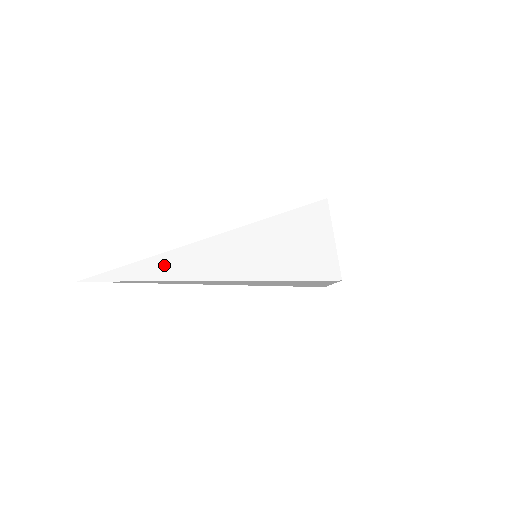
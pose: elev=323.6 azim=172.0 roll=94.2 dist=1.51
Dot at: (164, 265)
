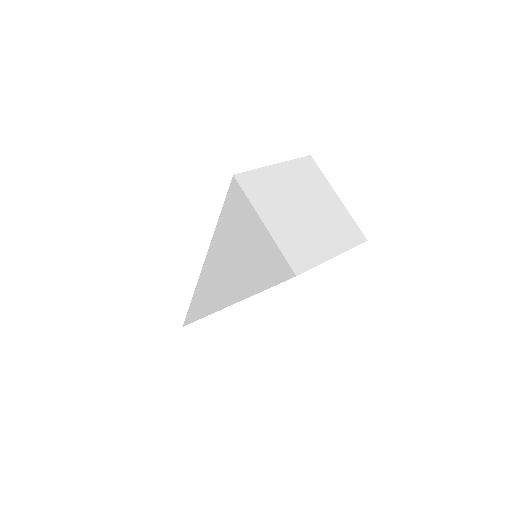
Dot at: (201, 301)
